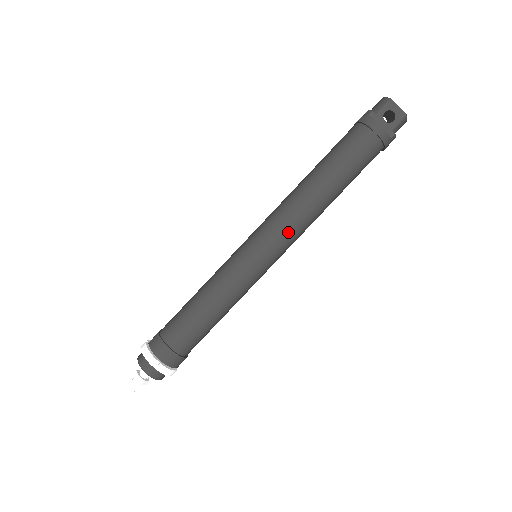
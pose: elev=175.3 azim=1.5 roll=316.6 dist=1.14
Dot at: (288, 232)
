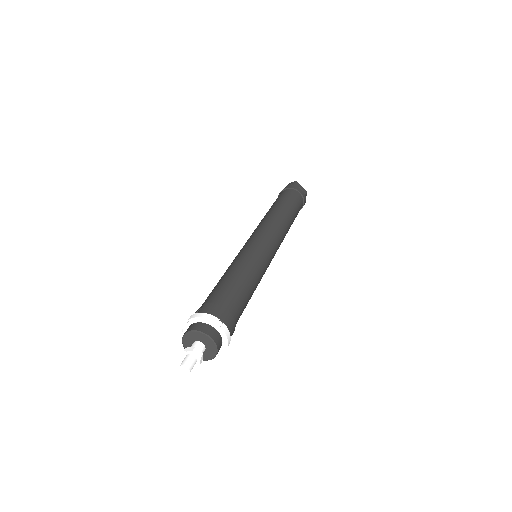
Dot at: (278, 235)
